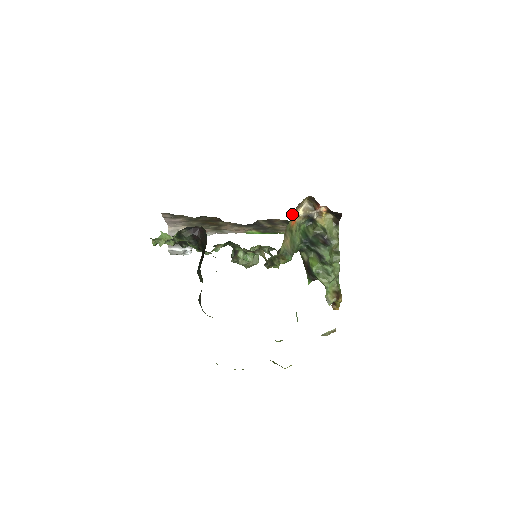
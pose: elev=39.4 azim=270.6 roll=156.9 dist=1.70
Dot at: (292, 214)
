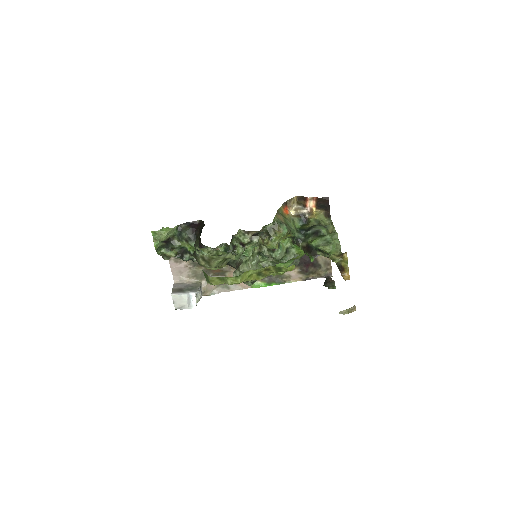
Dot at: (283, 205)
